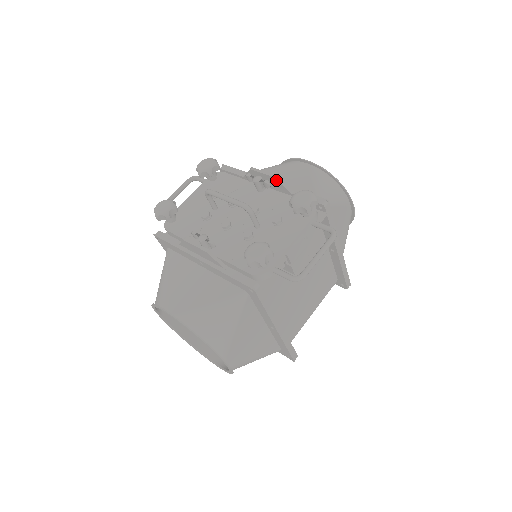
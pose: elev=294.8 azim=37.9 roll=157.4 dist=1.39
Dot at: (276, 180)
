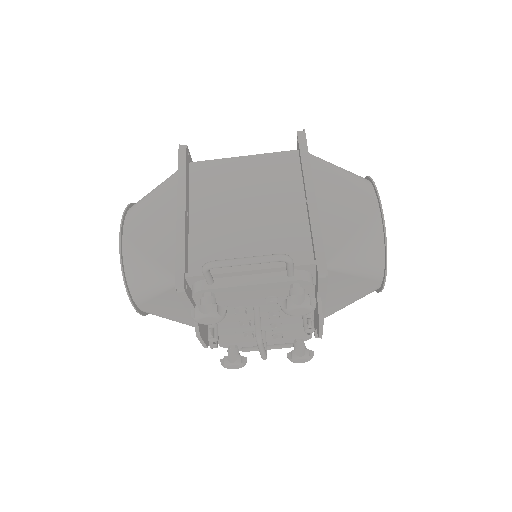
Dot at: occluded
